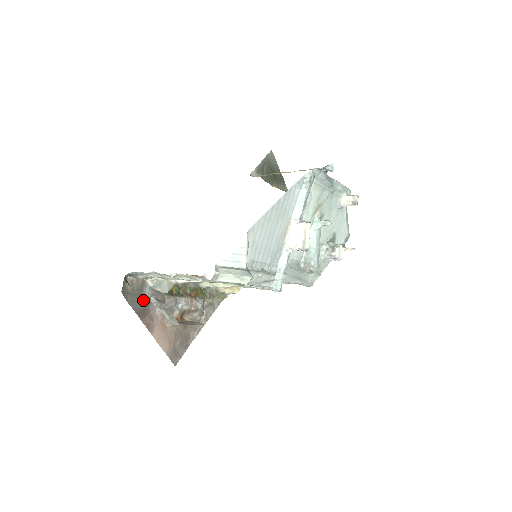
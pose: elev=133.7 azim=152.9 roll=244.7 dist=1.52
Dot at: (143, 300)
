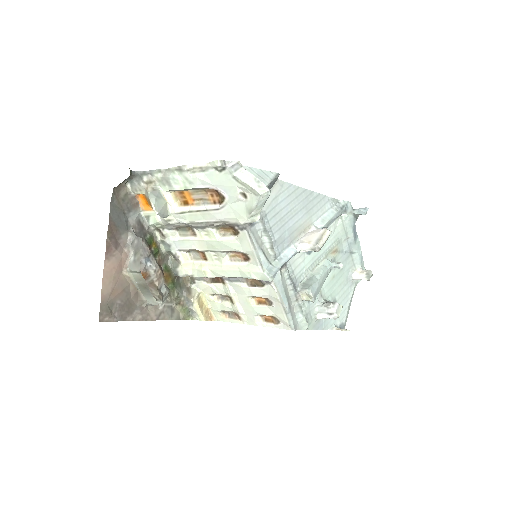
Dot at: (123, 220)
